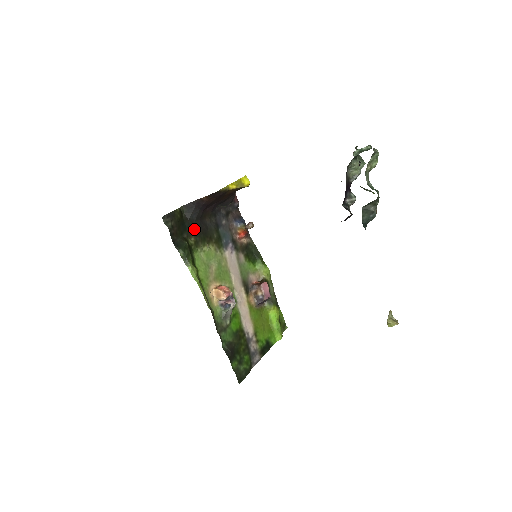
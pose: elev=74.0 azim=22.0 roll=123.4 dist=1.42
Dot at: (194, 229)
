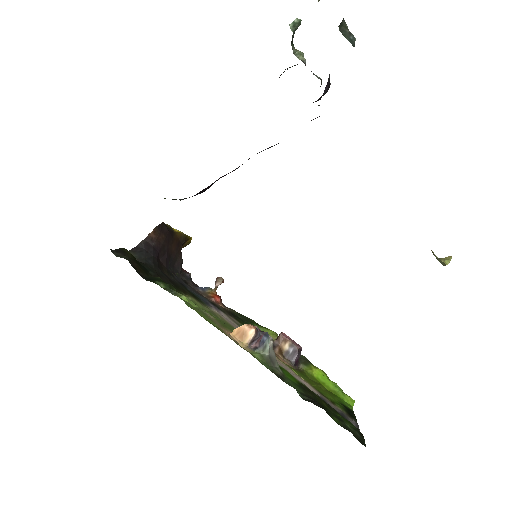
Dot at: (158, 276)
